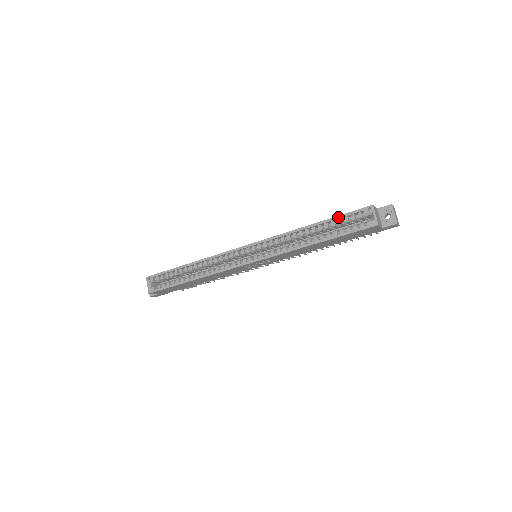
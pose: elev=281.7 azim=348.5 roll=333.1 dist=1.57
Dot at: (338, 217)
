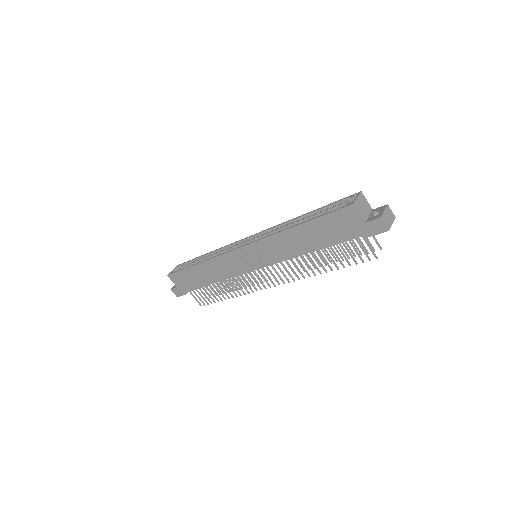
Dot at: (327, 205)
